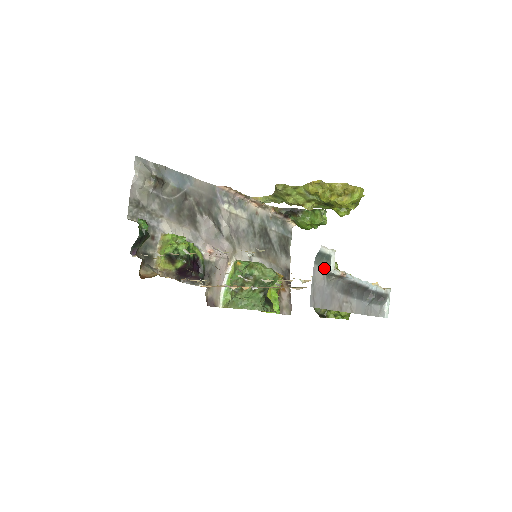
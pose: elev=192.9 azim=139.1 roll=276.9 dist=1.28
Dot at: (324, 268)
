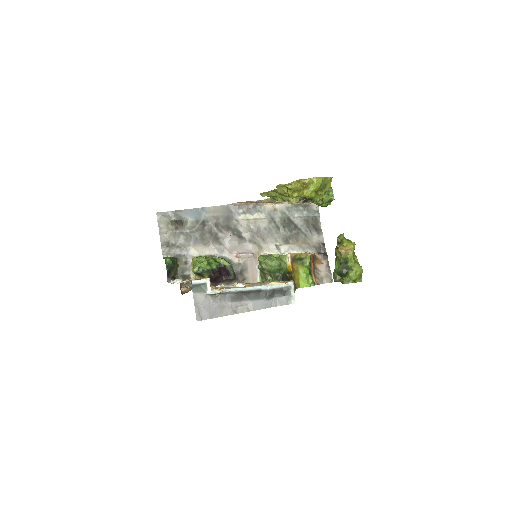
Dot at: (203, 293)
